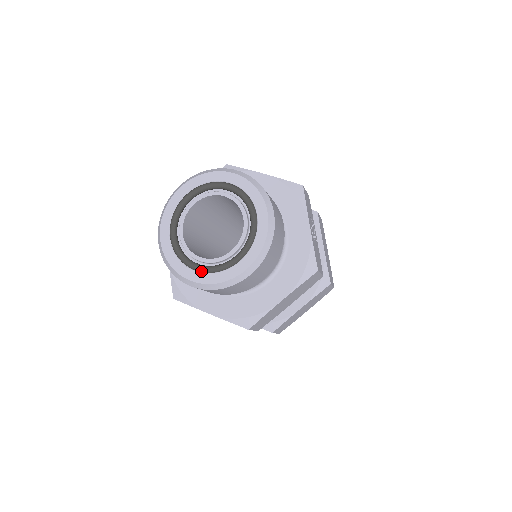
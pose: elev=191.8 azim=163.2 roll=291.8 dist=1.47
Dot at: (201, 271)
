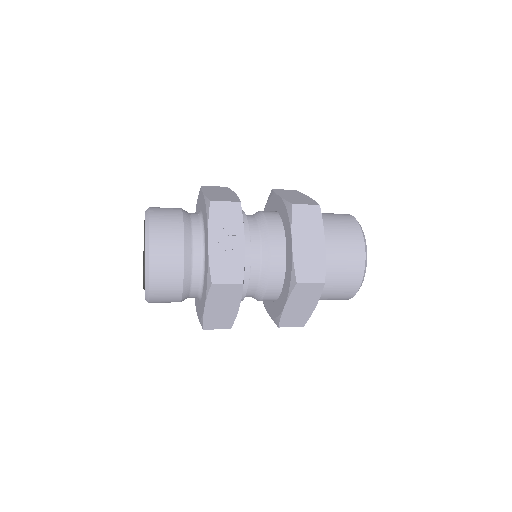
Dot at: occluded
